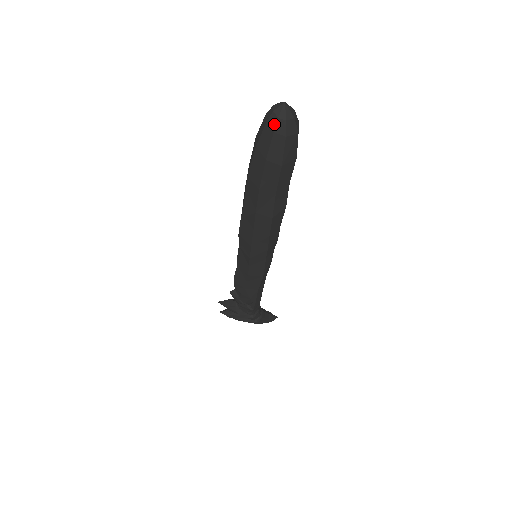
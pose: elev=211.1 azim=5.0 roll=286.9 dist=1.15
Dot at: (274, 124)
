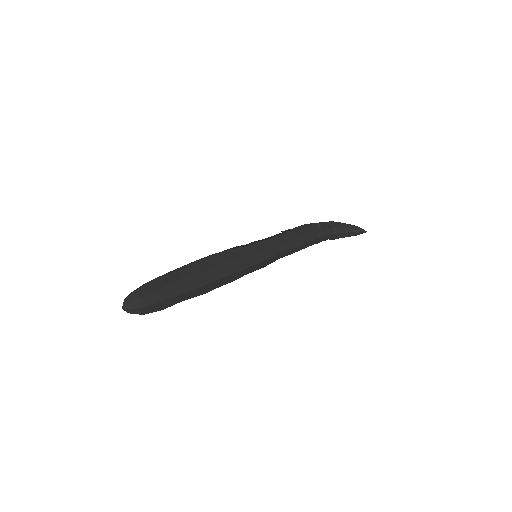
Dot at: occluded
